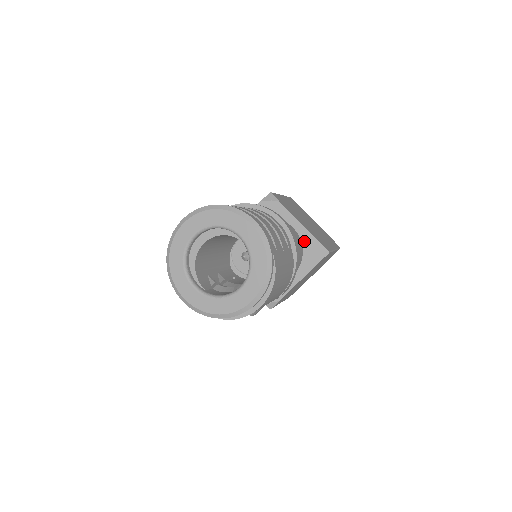
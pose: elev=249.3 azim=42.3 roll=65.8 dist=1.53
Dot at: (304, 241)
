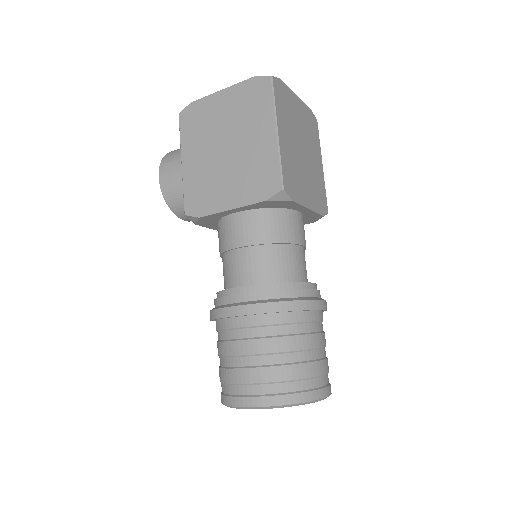
Dot at: (306, 216)
